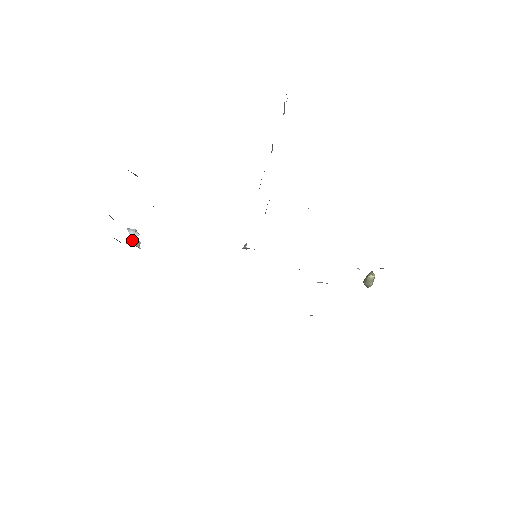
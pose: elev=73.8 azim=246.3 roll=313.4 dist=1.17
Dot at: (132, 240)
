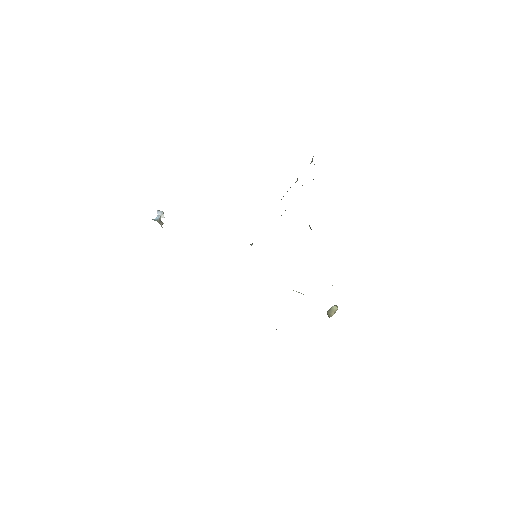
Dot at: (158, 219)
